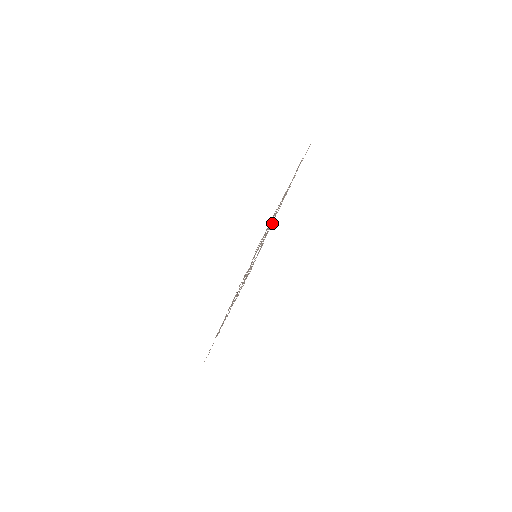
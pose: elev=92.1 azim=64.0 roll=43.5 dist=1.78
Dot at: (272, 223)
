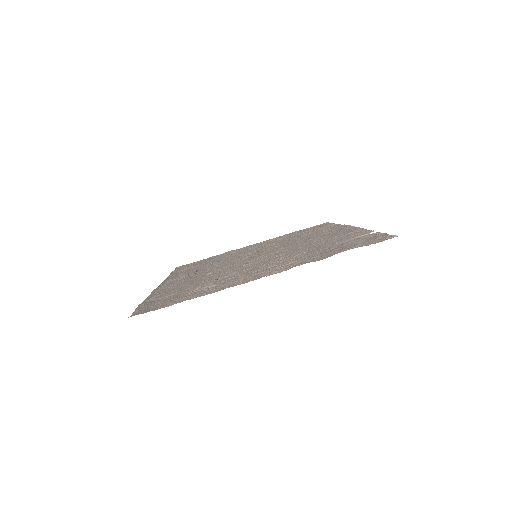
Dot at: (323, 236)
